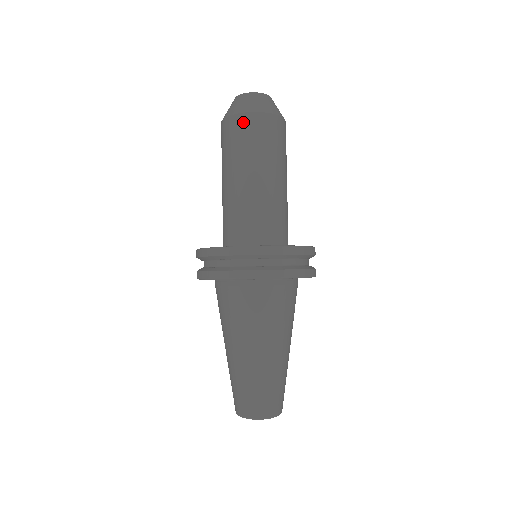
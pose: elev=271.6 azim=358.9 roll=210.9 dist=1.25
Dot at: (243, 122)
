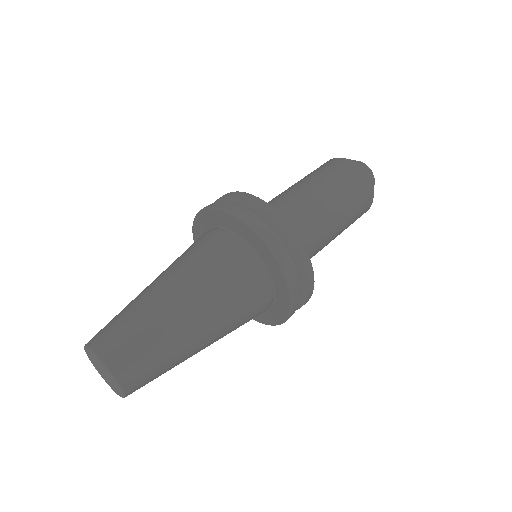
Dot at: (330, 162)
